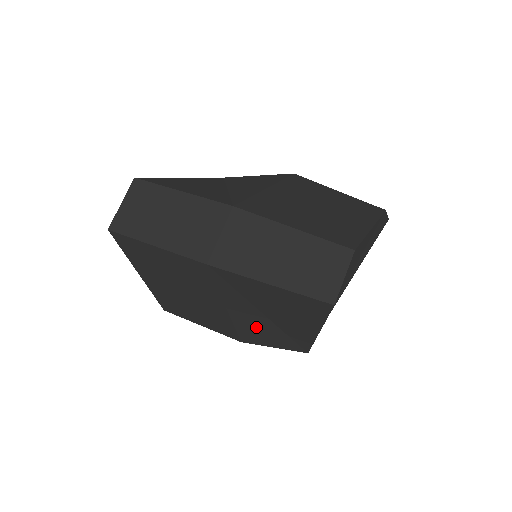
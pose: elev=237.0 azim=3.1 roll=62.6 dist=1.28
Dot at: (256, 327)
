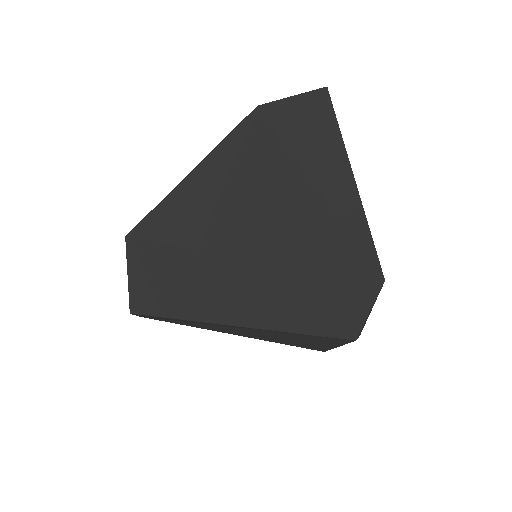
Dot at: (275, 337)
